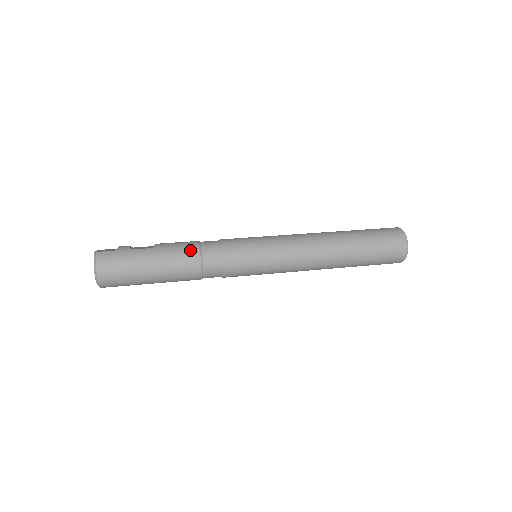
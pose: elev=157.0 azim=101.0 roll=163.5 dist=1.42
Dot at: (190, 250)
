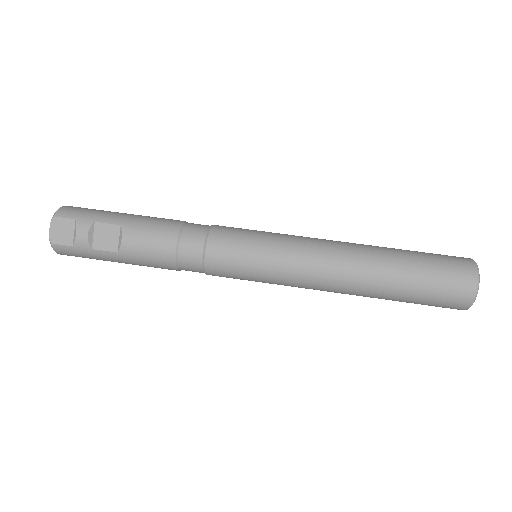
Dot at: (164, 265)
